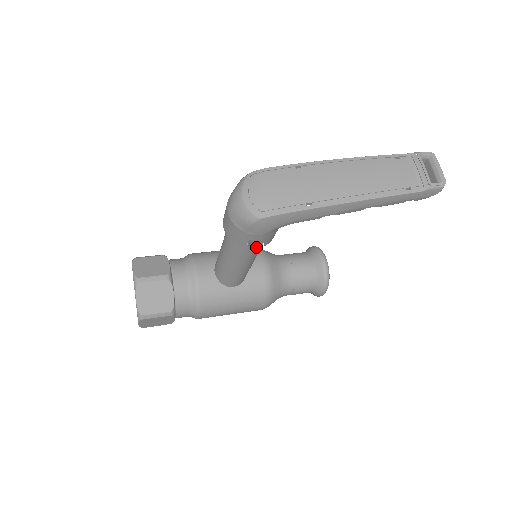
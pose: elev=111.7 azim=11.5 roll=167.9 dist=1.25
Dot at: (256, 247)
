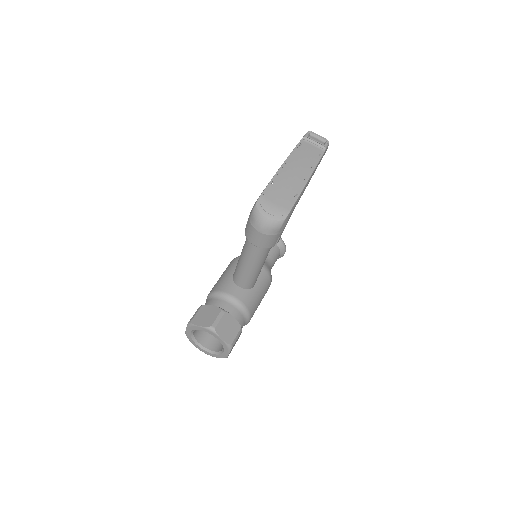
Dot at: occluded
